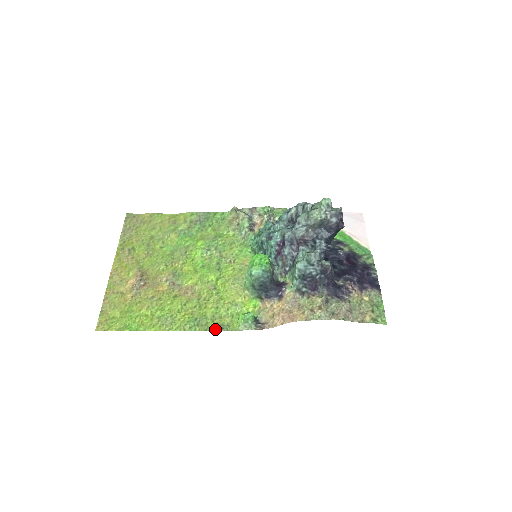
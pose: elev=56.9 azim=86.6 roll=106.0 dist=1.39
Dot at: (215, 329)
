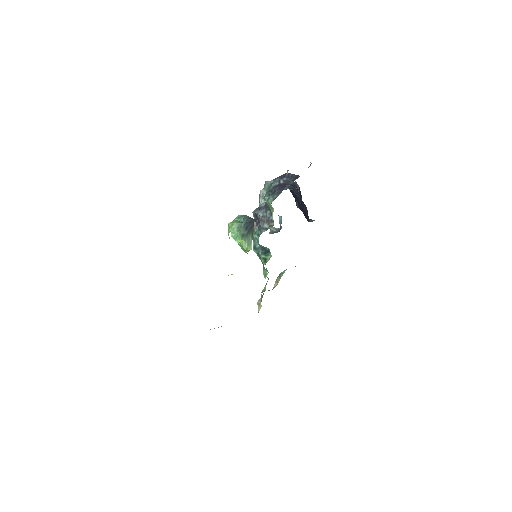
Dot at: occluded
